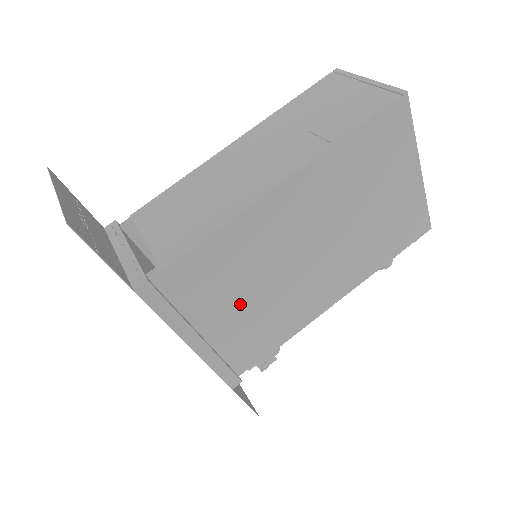
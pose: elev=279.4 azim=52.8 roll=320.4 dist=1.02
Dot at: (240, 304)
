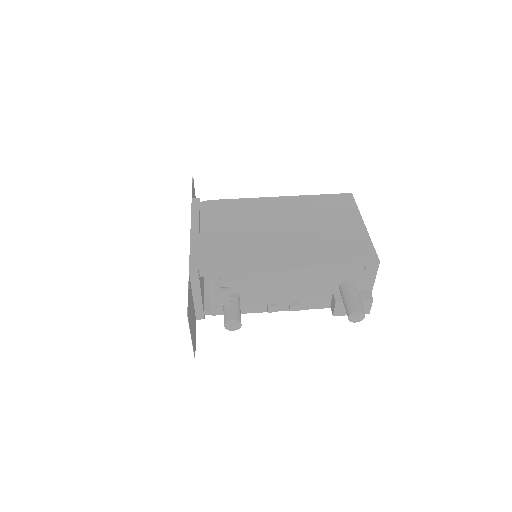
Dot at: (229, 231)
